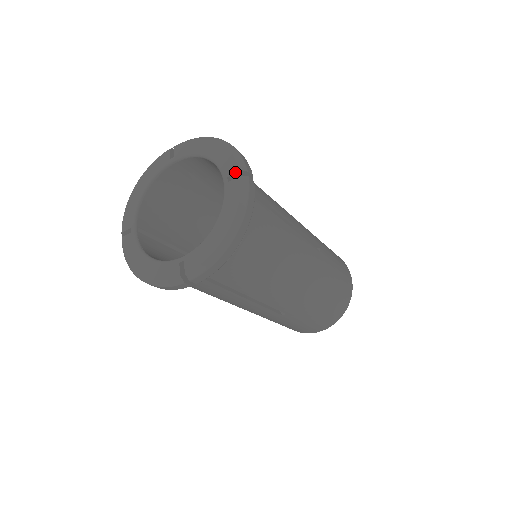
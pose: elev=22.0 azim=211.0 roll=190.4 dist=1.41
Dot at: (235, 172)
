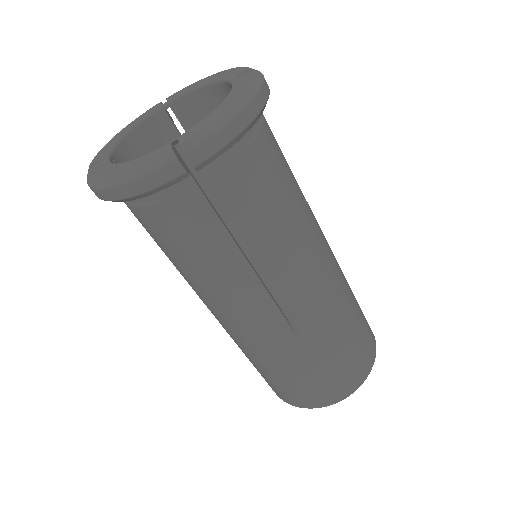
Dot at: (245, 70)
